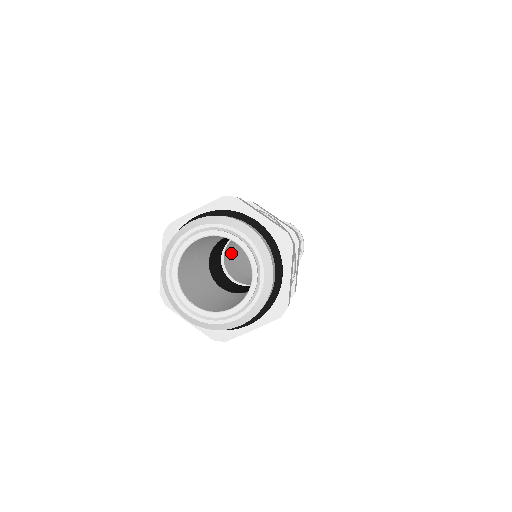
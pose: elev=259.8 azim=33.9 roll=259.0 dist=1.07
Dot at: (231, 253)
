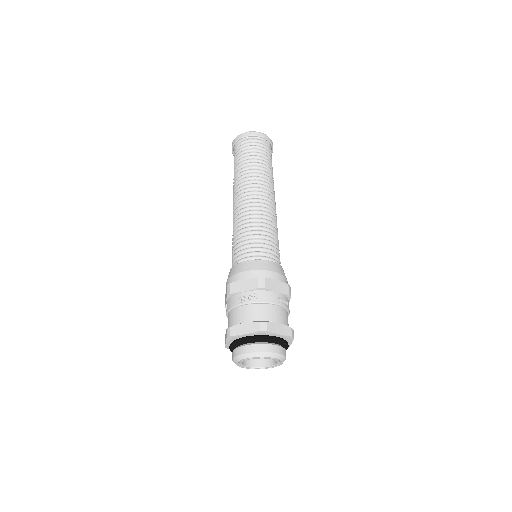
Dot at: occluded
